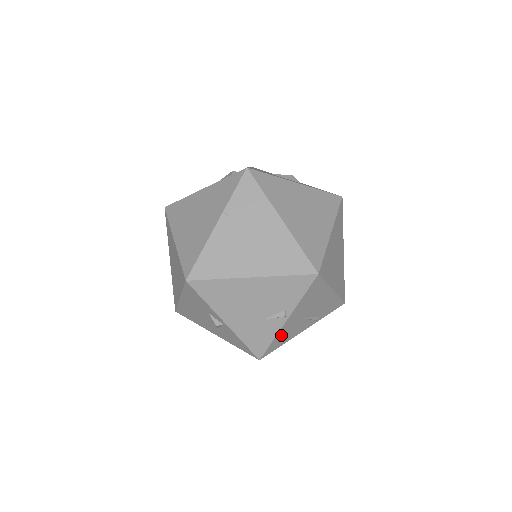
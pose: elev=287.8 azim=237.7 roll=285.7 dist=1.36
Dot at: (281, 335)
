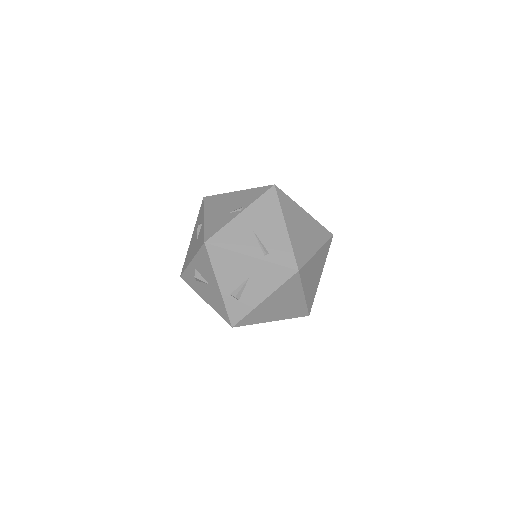
Dot at: (231, 230)
